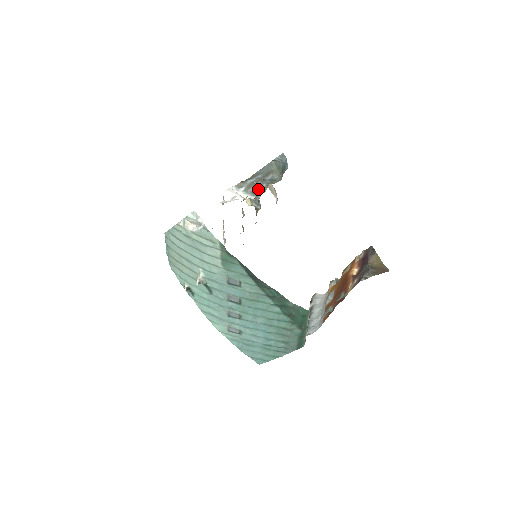
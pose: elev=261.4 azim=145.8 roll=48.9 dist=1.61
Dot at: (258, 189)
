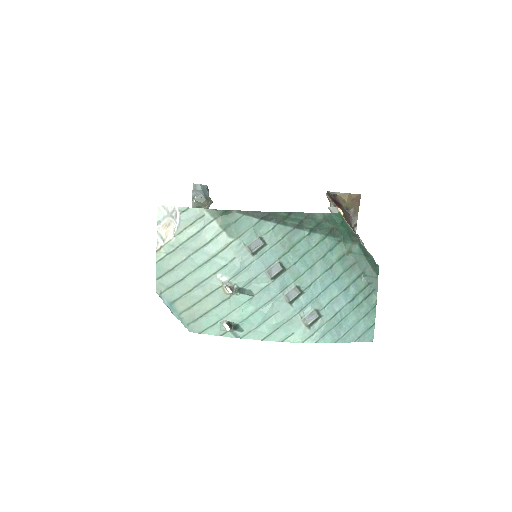
Dot at: occluded
